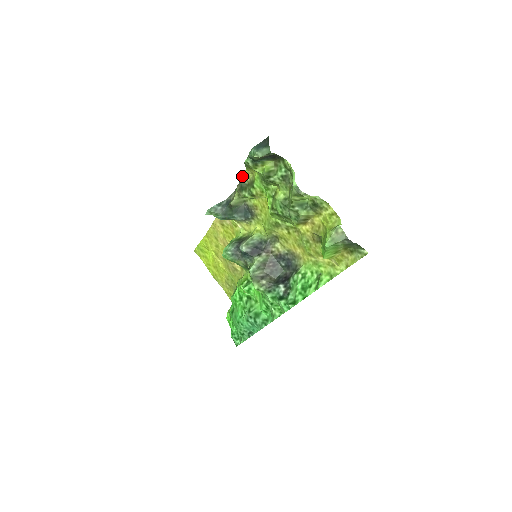
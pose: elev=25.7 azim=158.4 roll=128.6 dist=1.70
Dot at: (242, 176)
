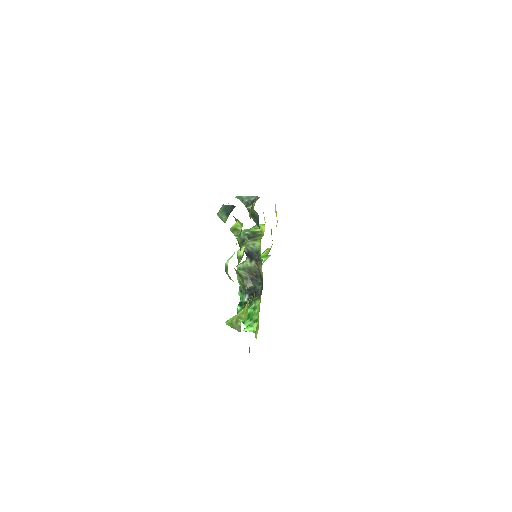
Dot at: occluded
